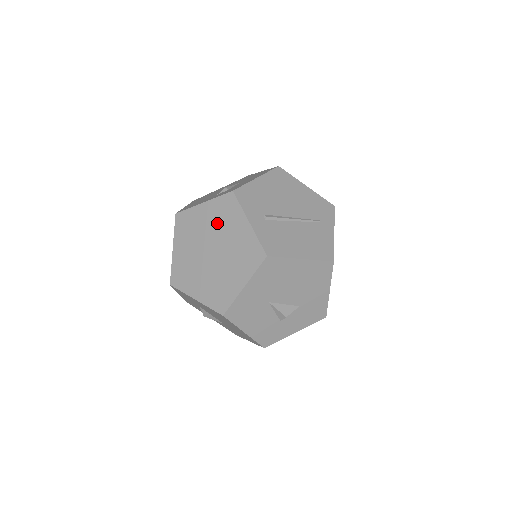
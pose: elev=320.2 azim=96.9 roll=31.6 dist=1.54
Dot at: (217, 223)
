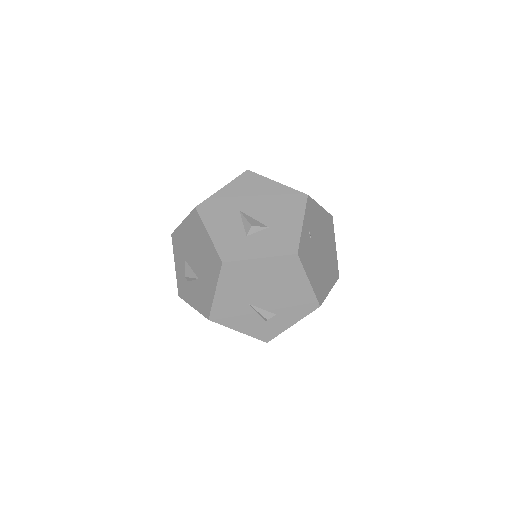
Dot at: occluded
